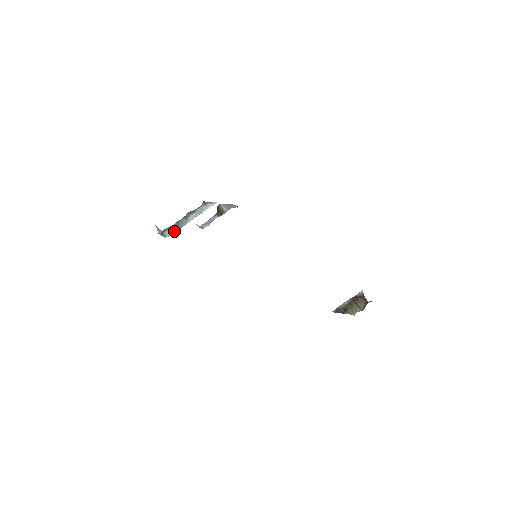
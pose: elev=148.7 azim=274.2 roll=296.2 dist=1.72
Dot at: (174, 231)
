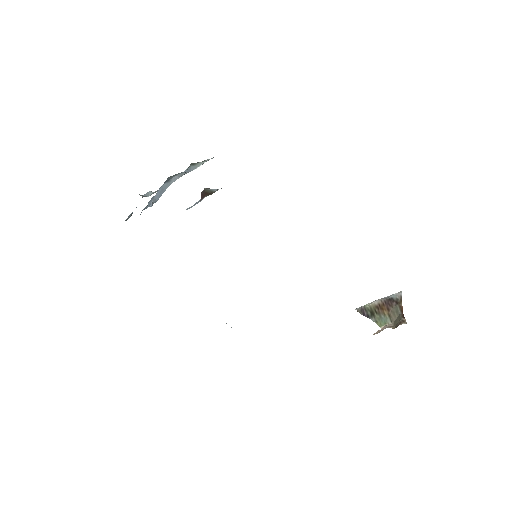
Dot at: (155, 191)
